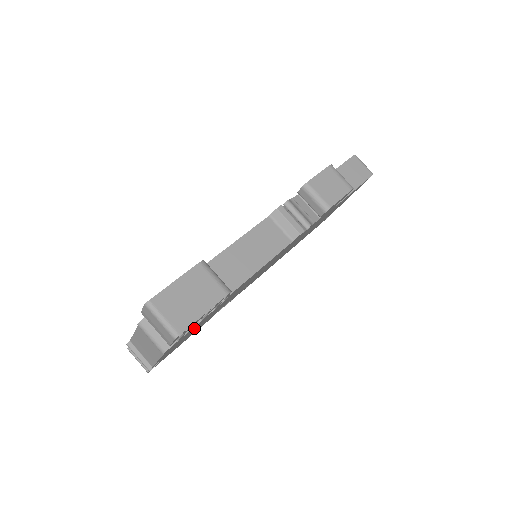
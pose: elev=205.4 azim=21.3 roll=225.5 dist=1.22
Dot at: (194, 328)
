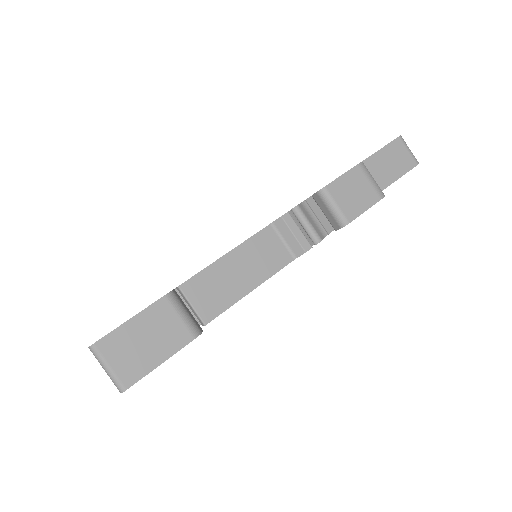
Dot at: occluded
